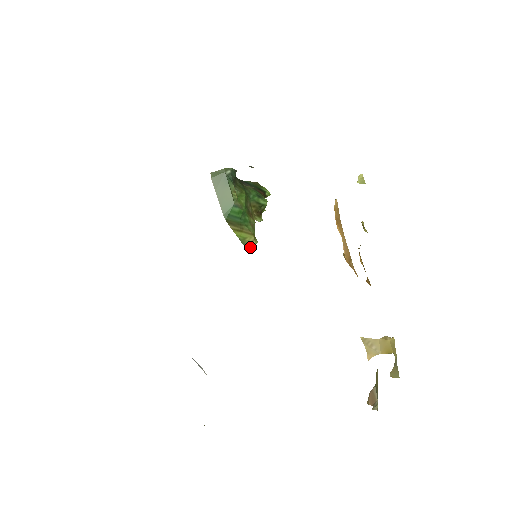
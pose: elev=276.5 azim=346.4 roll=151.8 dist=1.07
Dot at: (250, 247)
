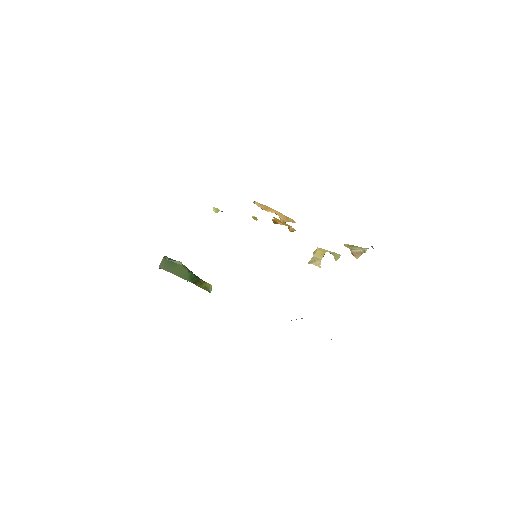
Dot at: (211, 290)
